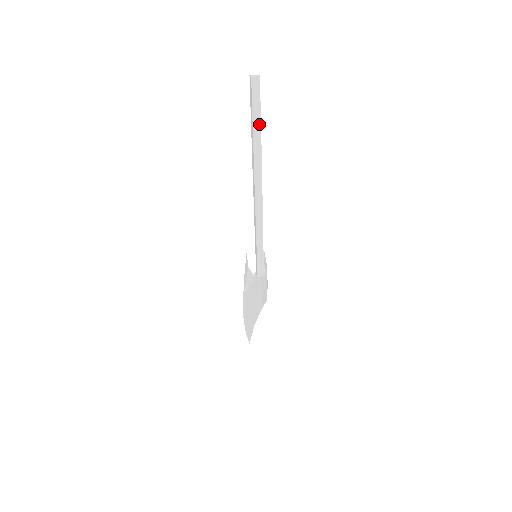
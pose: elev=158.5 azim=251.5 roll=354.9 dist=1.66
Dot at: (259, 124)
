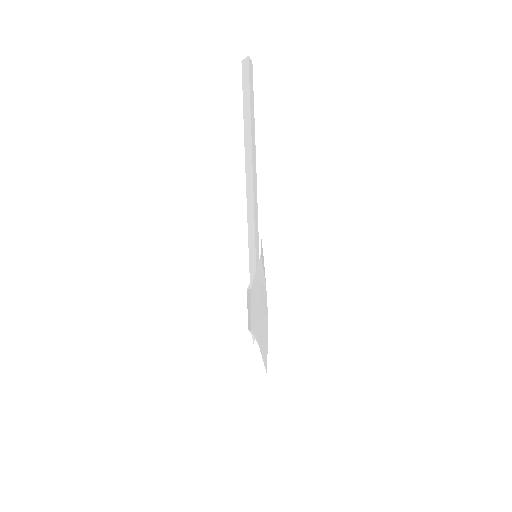
Dot at: (253, 107)
